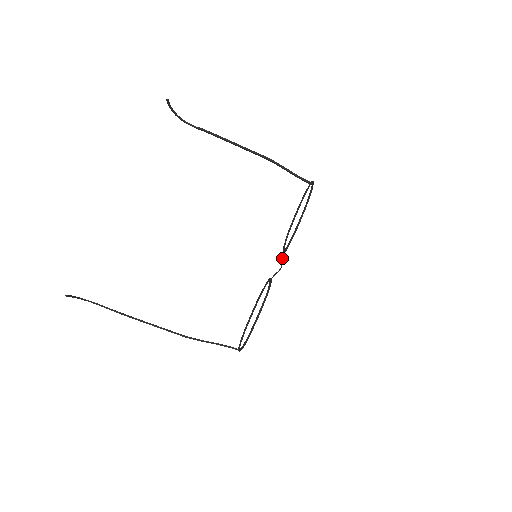
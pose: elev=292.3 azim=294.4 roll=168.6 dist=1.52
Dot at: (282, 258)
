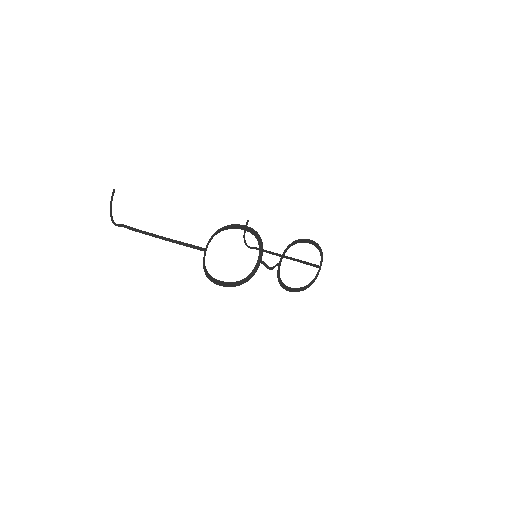
Dot at: (276, 265)
